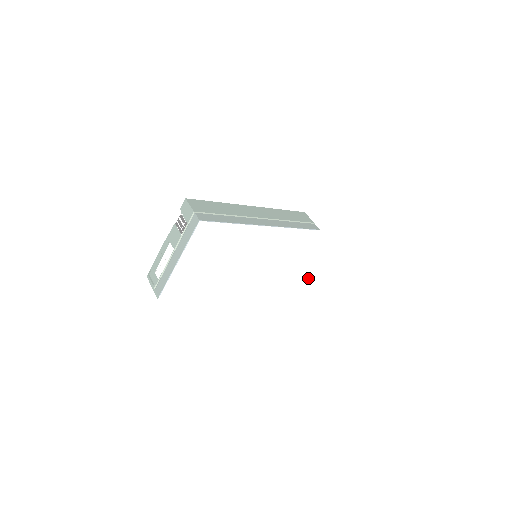
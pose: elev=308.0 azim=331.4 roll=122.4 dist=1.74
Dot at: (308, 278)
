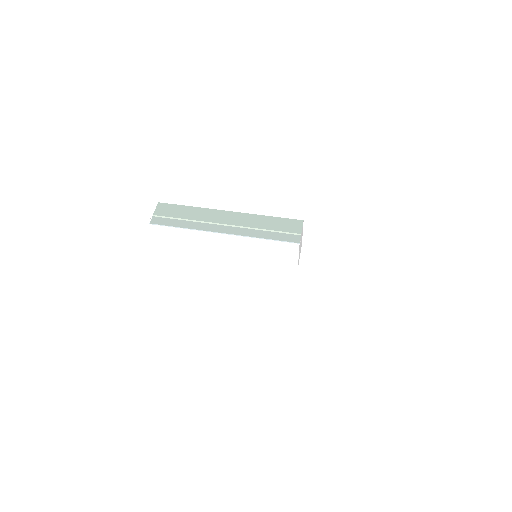
Dot at: (334, 289)
